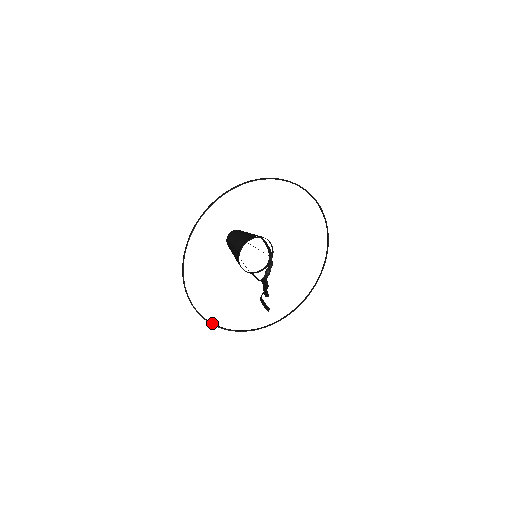
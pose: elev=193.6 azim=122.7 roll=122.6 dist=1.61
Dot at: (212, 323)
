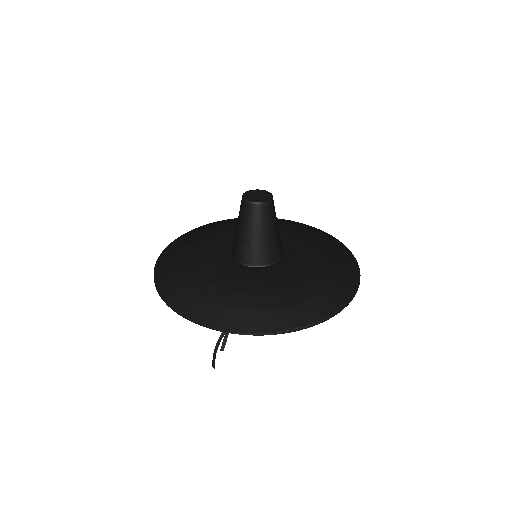
Dot at: (171, 245)
